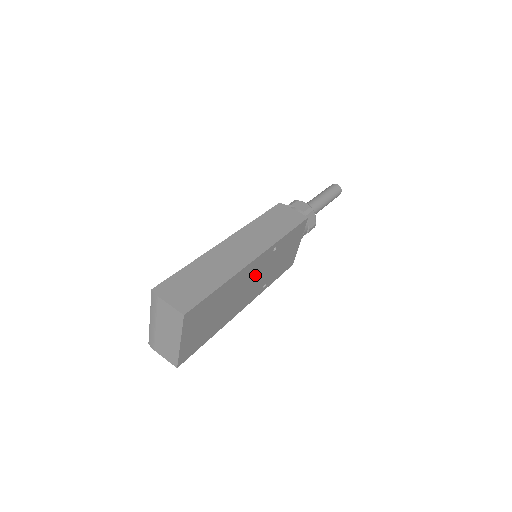
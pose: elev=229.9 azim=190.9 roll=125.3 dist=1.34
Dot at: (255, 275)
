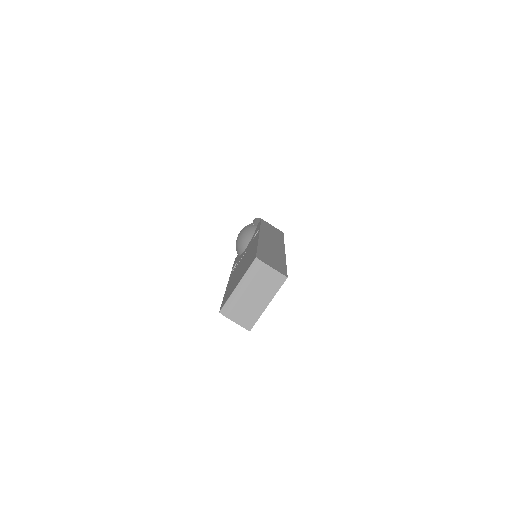
Dot at: occluded
